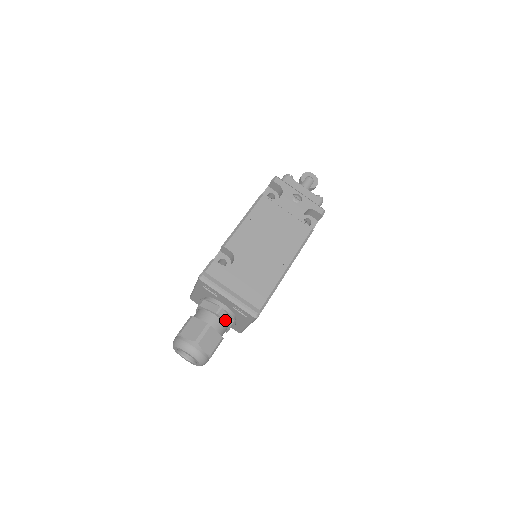
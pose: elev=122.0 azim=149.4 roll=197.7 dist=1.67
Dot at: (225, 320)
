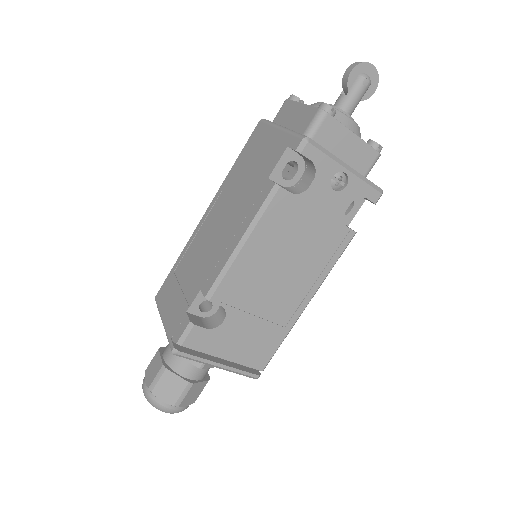
Dot at: (212, 366)
